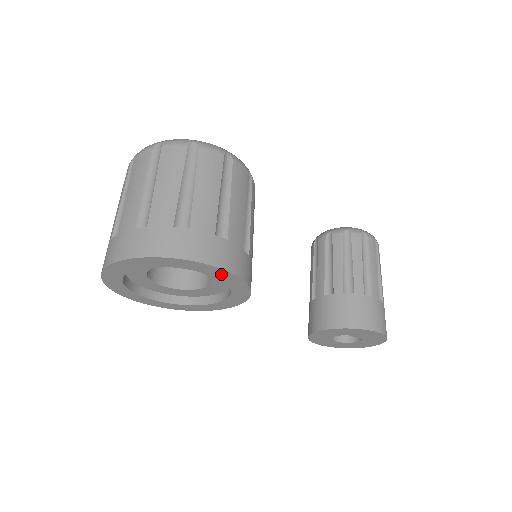
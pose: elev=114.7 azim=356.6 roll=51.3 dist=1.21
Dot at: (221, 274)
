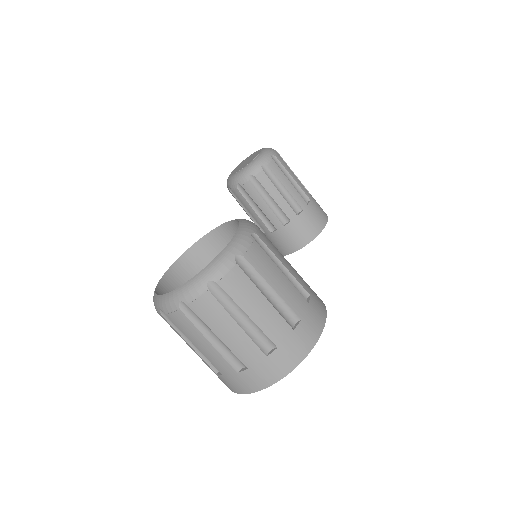
Dot at: occluded
